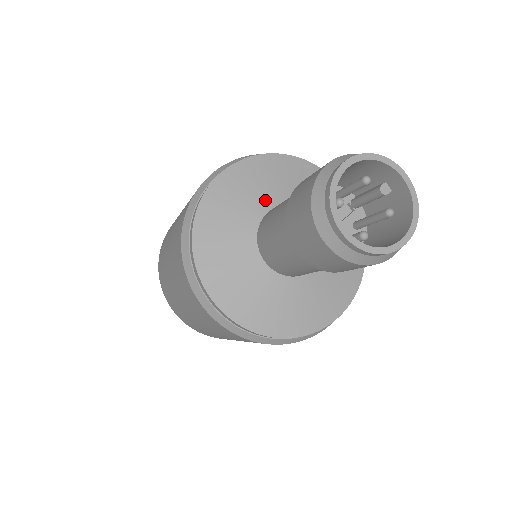
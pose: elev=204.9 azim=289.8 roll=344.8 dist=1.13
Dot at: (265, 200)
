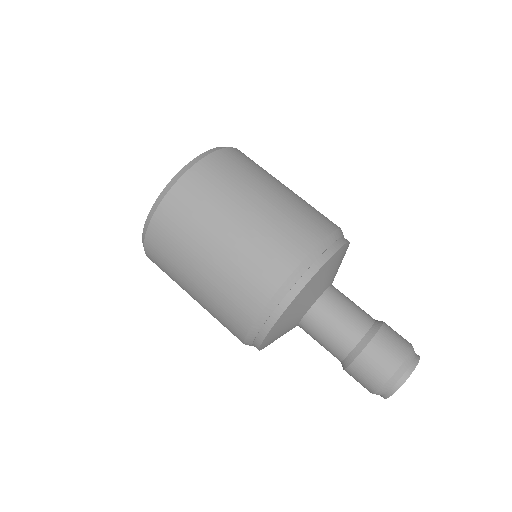
Dot at: (314, 298)
